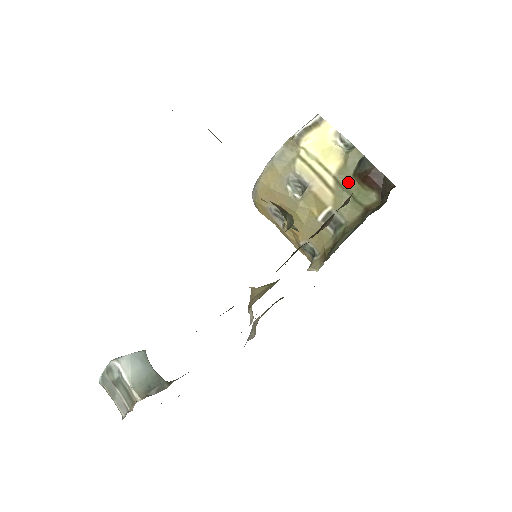
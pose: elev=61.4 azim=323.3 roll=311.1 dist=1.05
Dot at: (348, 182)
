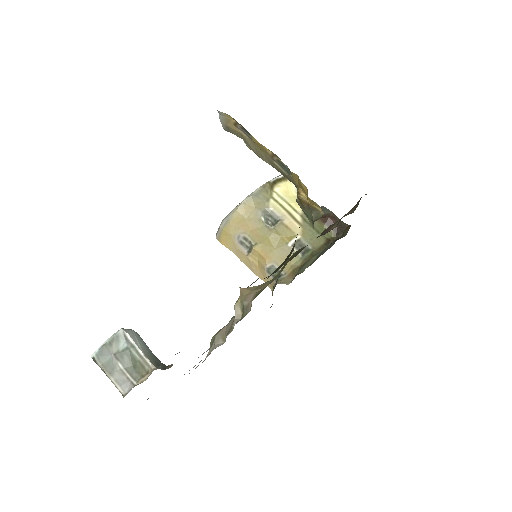
Dot at: occluded
